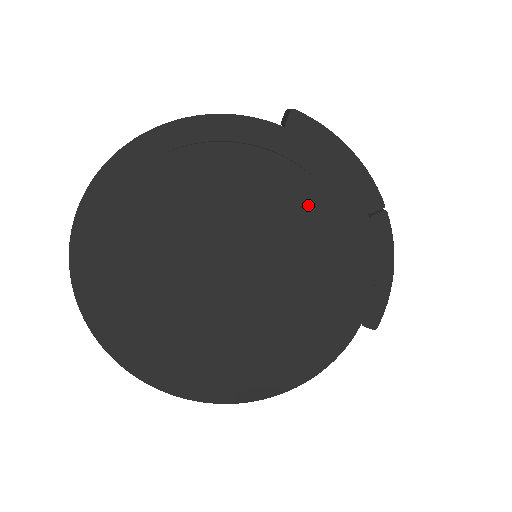
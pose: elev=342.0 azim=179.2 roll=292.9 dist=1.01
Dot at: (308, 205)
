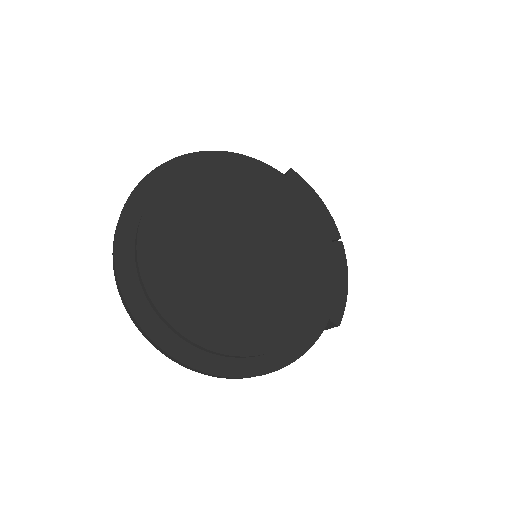
Dot at: (300, 219)
